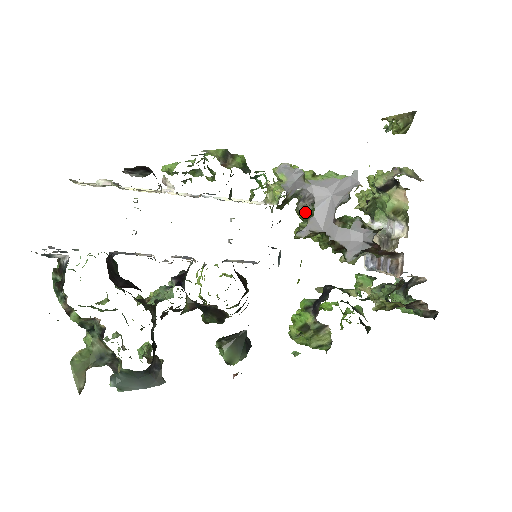
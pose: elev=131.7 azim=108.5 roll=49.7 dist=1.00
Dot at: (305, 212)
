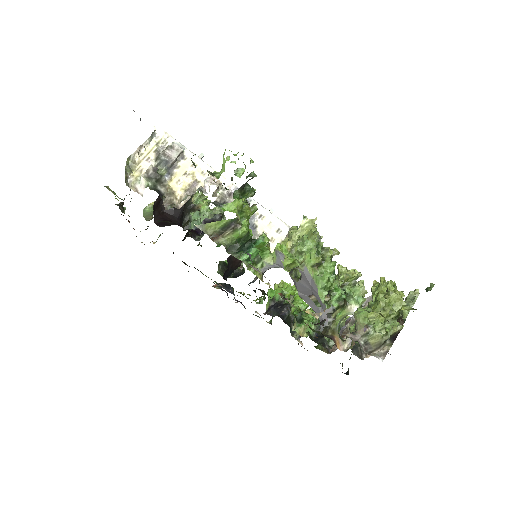
Dot at: occluded
